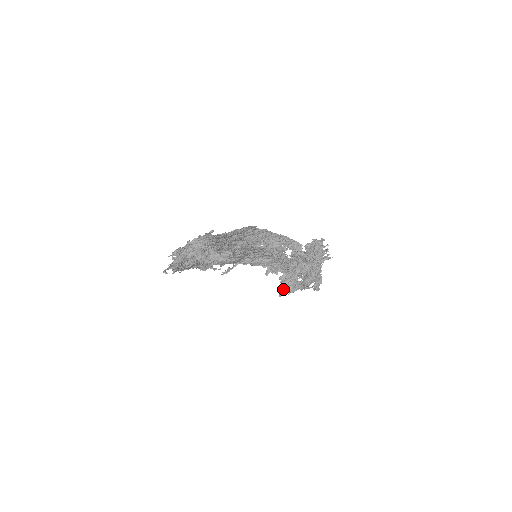
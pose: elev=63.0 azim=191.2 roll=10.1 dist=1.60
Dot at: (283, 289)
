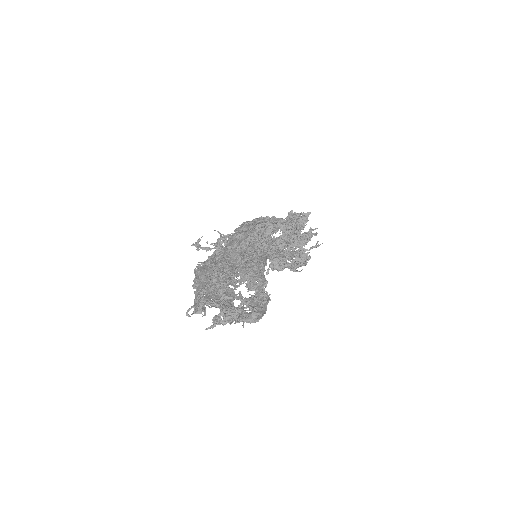
Dot at: (271, 268)
